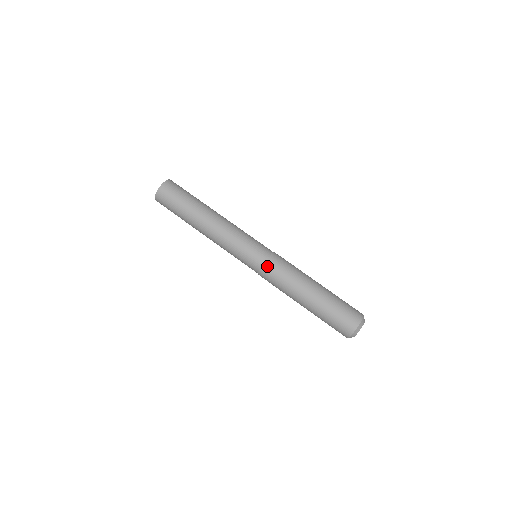
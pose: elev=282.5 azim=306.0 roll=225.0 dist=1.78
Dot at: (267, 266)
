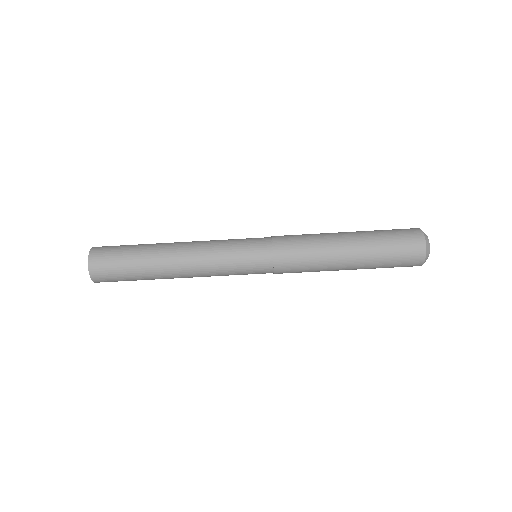
Dot at: (279, 256)
